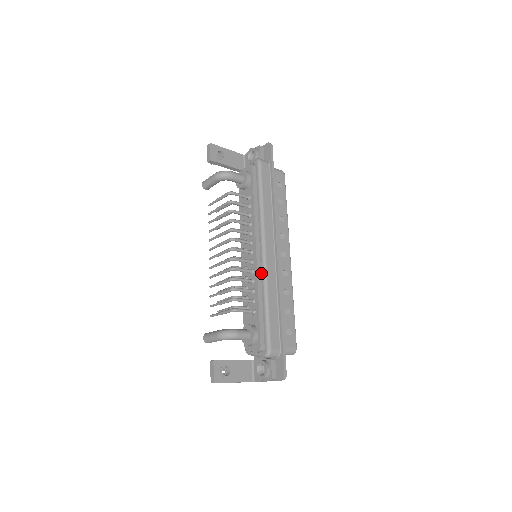
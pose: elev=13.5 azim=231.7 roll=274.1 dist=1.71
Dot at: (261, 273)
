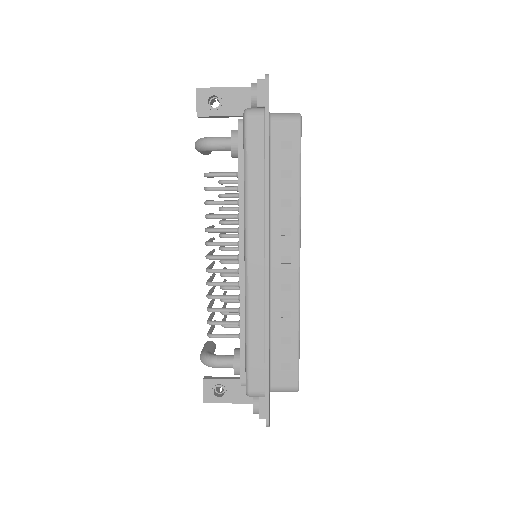
Dot at: (244, 291)
